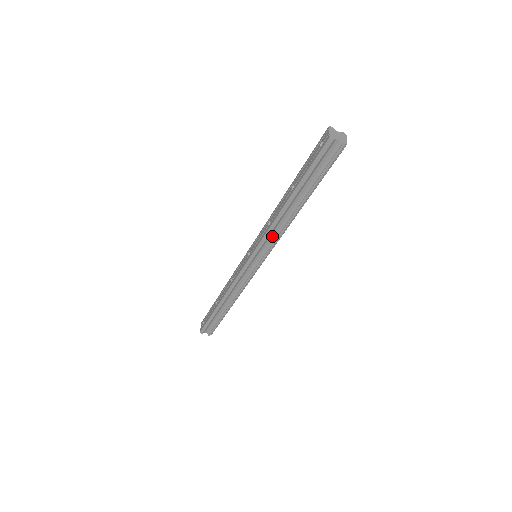
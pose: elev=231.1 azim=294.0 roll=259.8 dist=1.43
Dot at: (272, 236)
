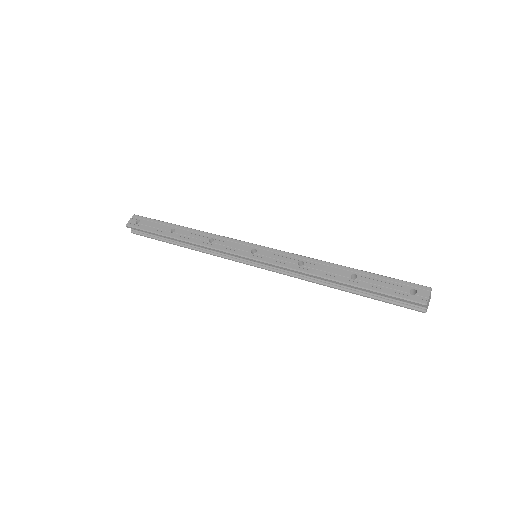
Dot at: occluded
